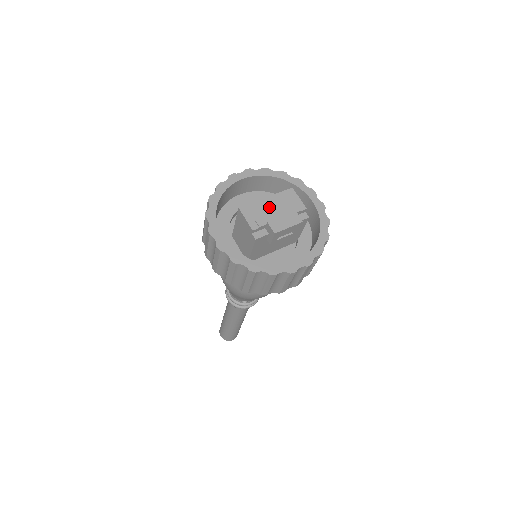
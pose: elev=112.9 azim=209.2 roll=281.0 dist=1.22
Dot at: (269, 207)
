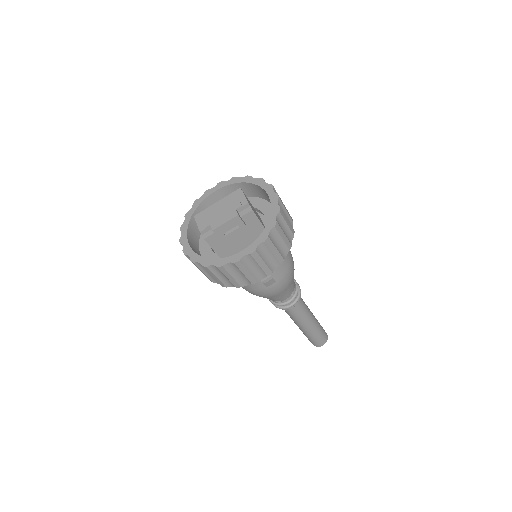
Dot at: (217, 209)
